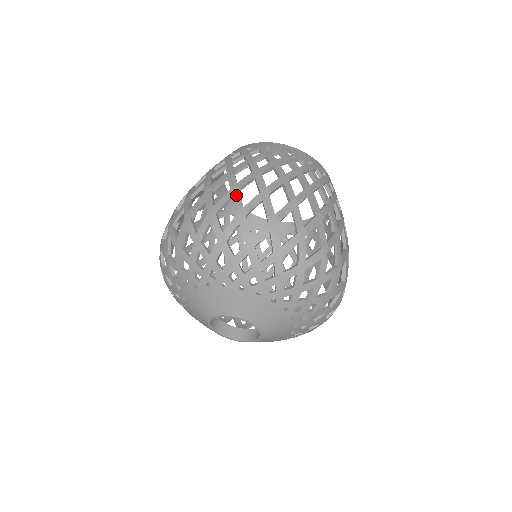
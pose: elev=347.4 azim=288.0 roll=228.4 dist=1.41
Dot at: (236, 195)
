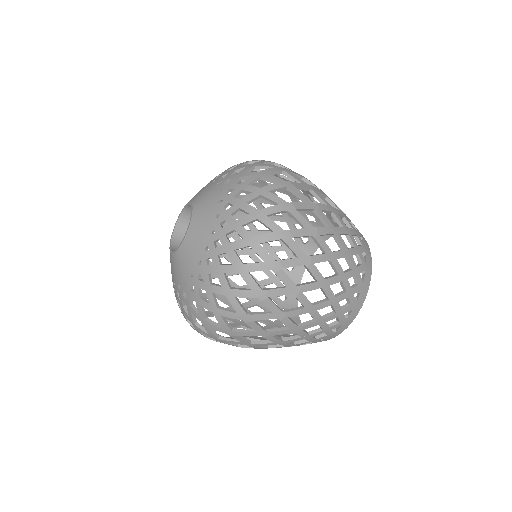
Dot at: (262, 181)
